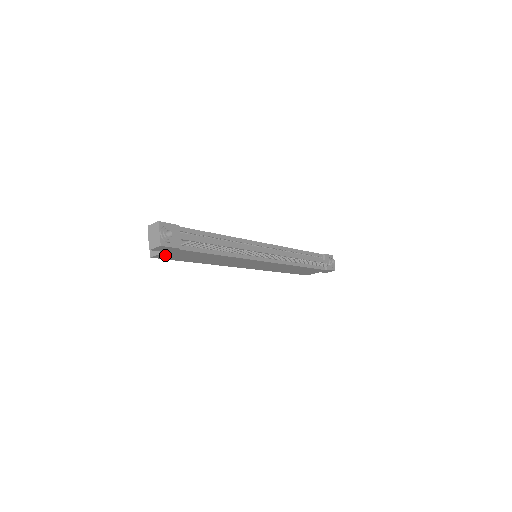
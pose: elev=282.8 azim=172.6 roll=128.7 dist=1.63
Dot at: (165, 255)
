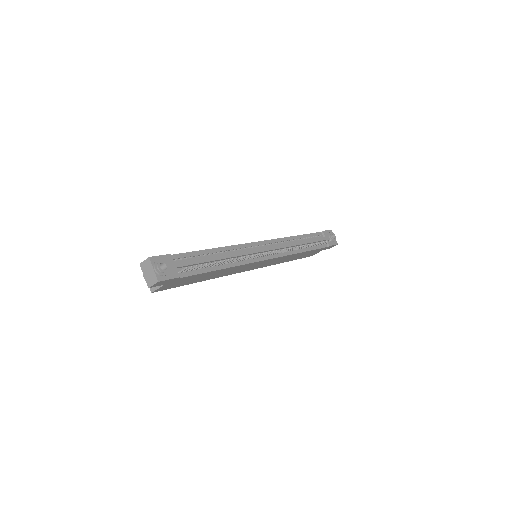
Dot at: (165, 287)
